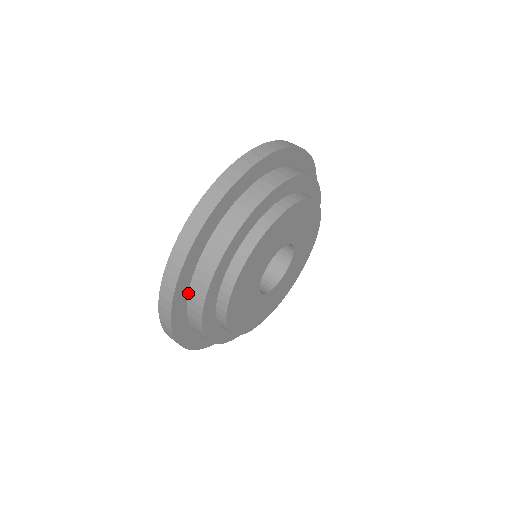
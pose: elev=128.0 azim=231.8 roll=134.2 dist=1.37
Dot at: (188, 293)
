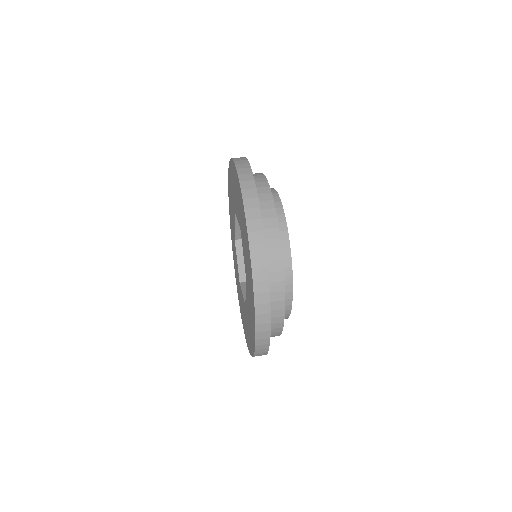
Dot at: occluded
